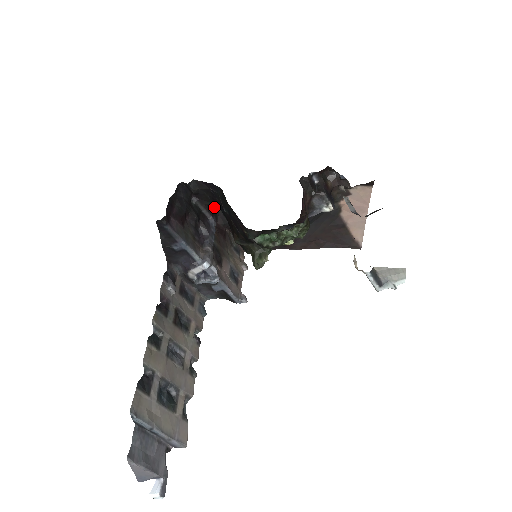
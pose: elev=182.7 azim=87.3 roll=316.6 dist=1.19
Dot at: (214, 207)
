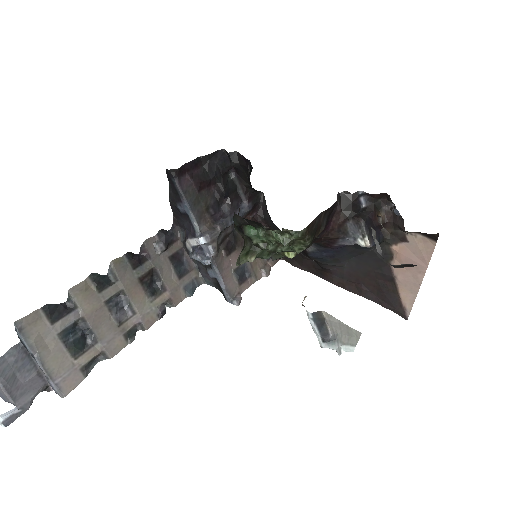
Dot at: (259, 195)
